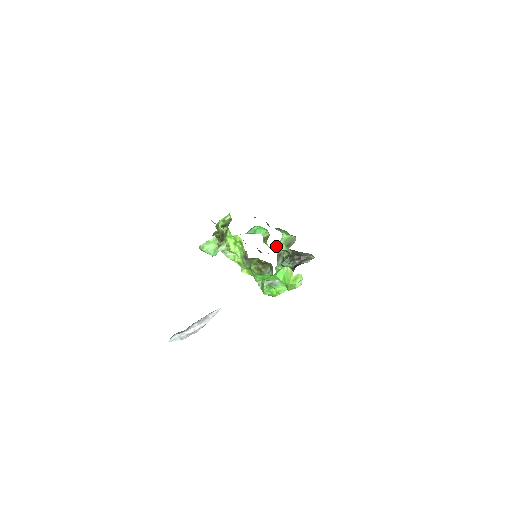
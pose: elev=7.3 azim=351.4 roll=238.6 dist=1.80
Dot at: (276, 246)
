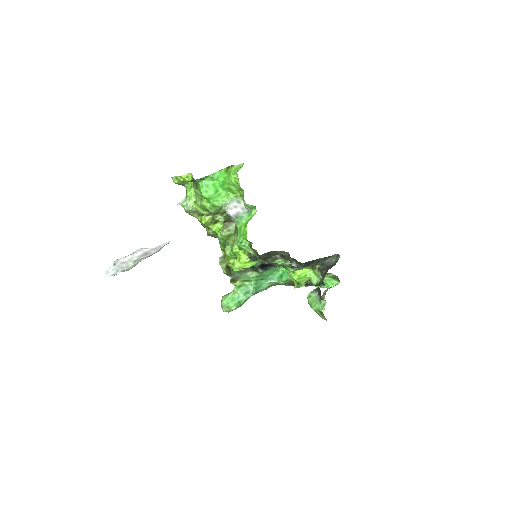
Dot at: occluded
